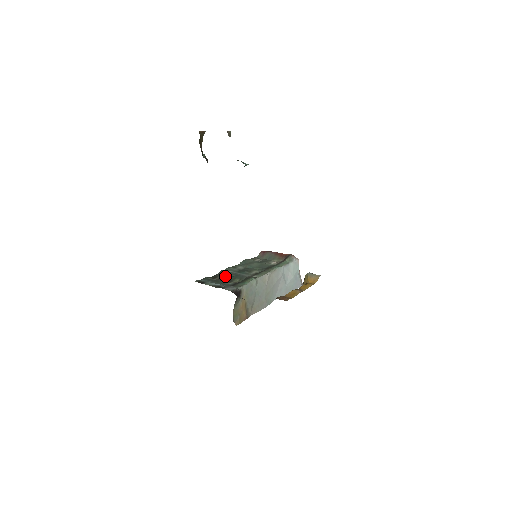
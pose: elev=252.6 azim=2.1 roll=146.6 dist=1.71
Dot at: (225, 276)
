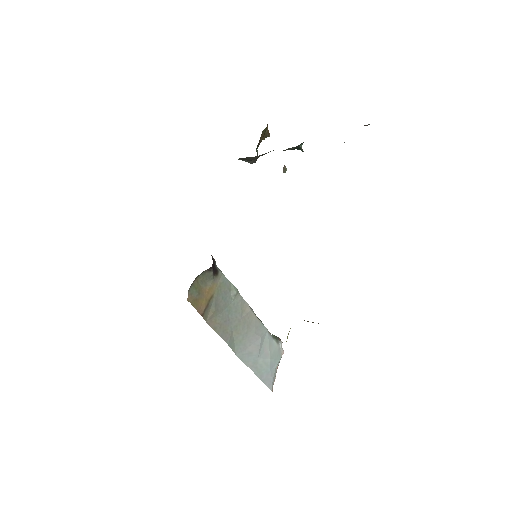
Dot at: occluded
